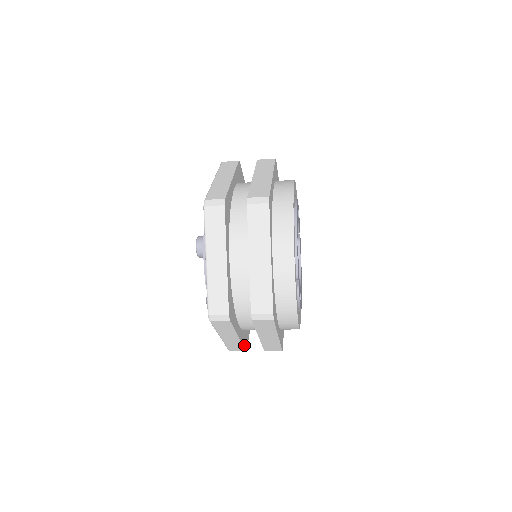
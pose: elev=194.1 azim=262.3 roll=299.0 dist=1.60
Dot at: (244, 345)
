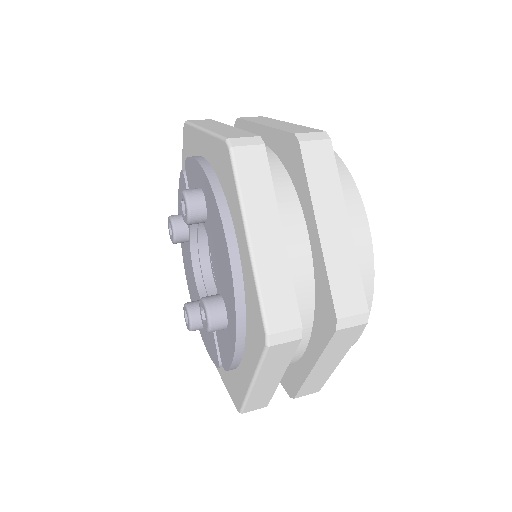
Dot at: occluded
